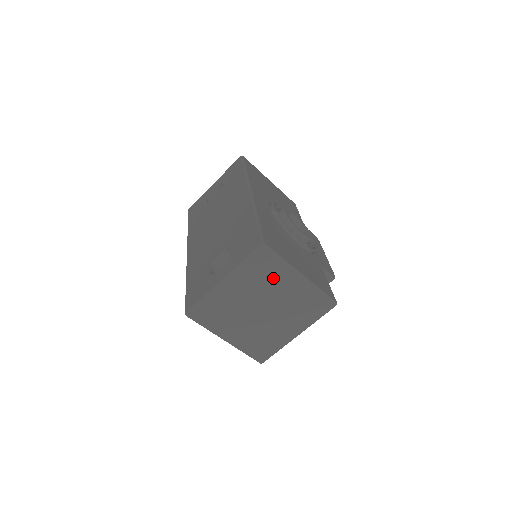
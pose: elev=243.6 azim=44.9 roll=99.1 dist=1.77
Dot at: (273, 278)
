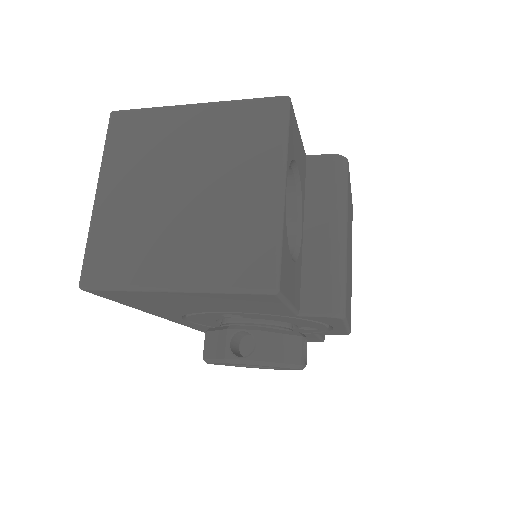
Dot at: (157, 137)
